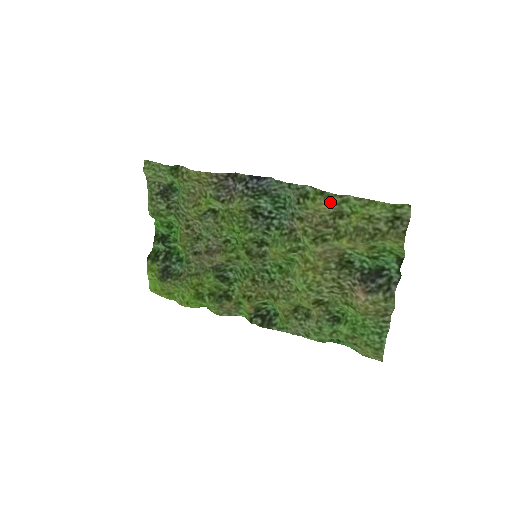
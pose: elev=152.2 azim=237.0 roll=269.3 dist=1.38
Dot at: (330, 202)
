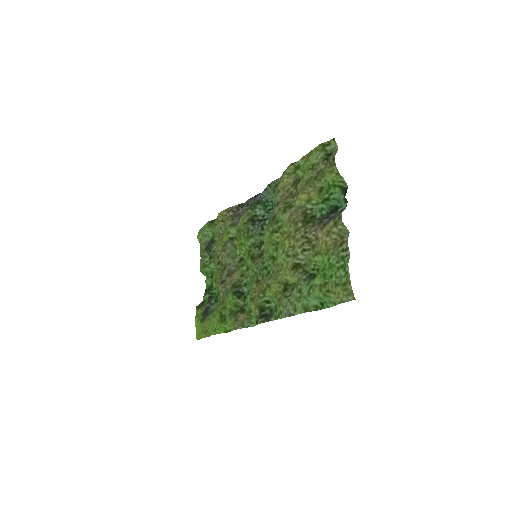
Dot at: (288, 173)
